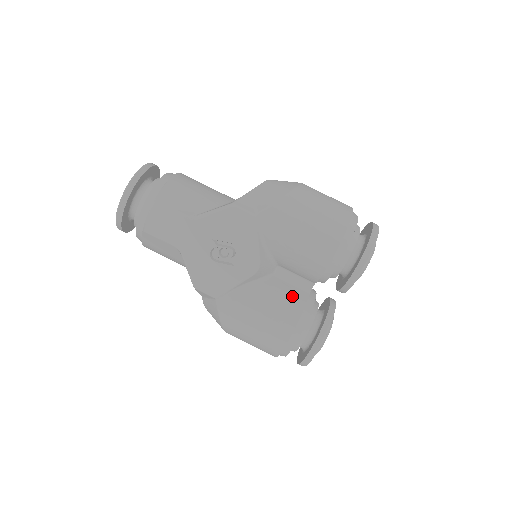
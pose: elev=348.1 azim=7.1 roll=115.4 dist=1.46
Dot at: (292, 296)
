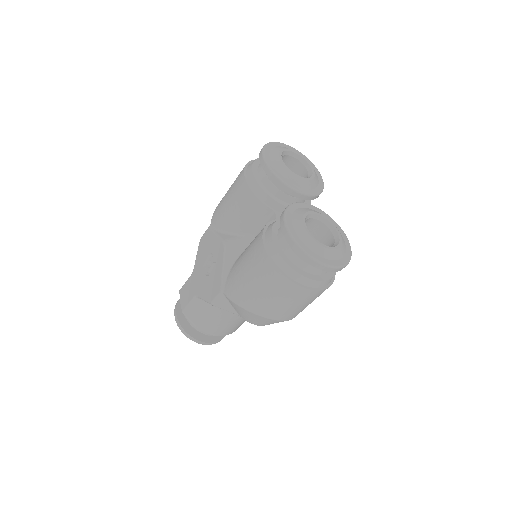
Dot at: occluded
